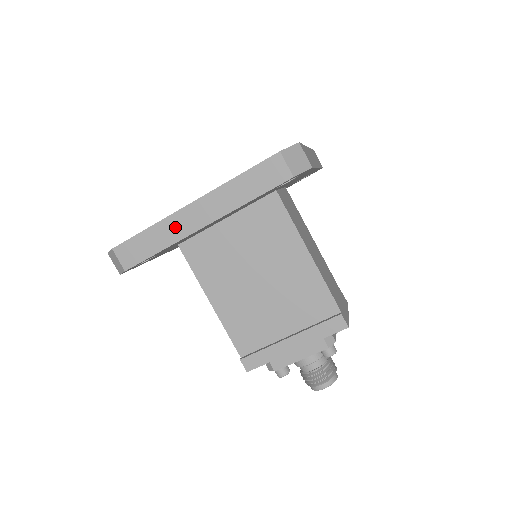
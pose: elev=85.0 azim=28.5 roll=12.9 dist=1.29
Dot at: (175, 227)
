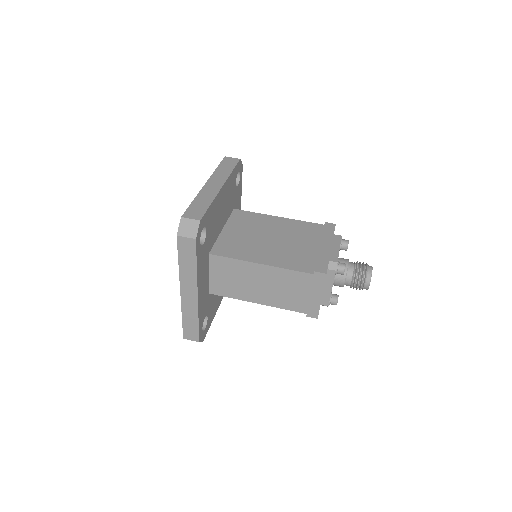
Dot at: (208, 193)
